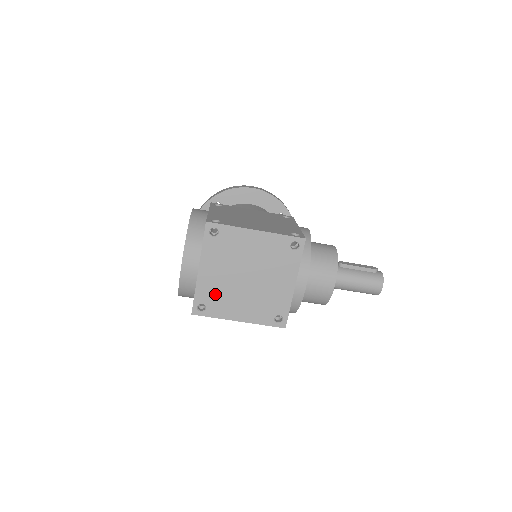
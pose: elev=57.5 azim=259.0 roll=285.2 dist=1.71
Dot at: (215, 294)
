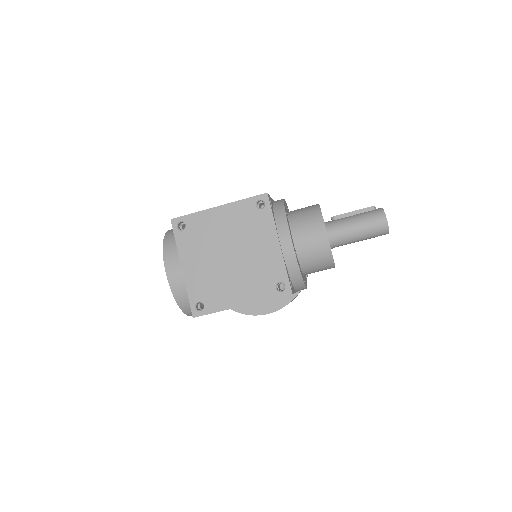
Dot at: (207, 287)
